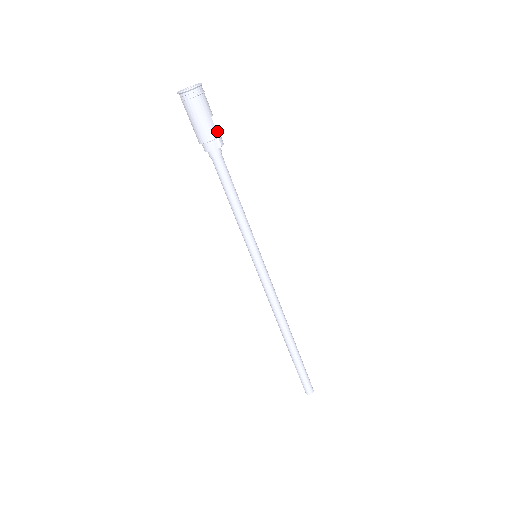
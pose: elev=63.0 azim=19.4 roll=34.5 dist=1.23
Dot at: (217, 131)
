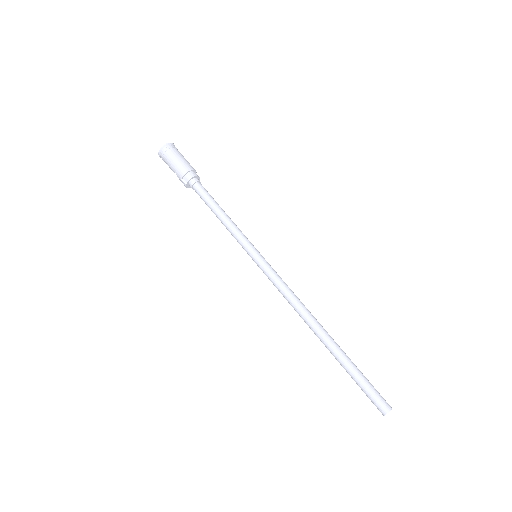
Dot at: occluded
